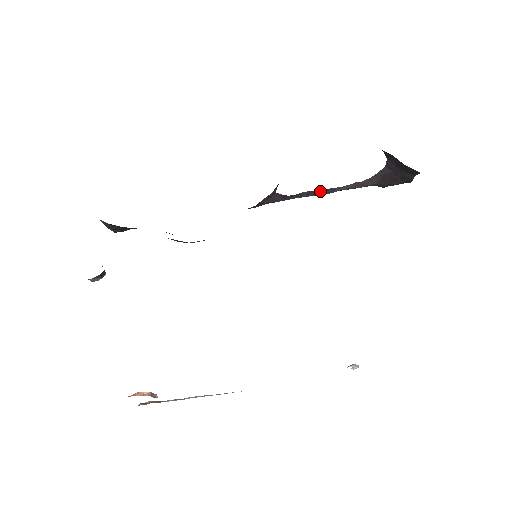
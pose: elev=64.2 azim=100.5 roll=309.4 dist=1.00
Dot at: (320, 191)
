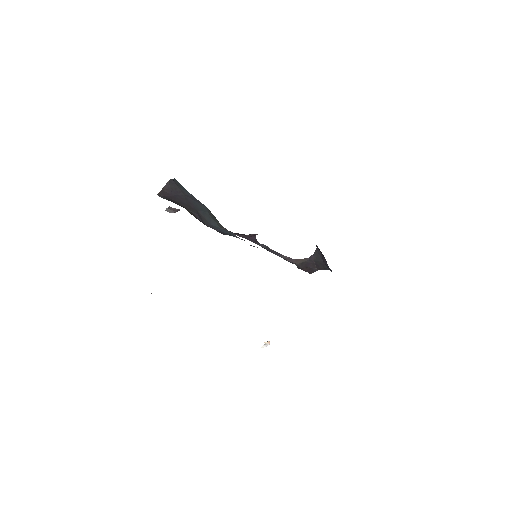
Dot at: (272, 250)
